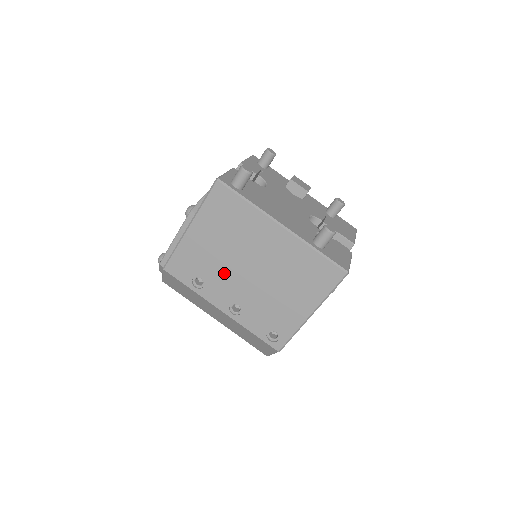
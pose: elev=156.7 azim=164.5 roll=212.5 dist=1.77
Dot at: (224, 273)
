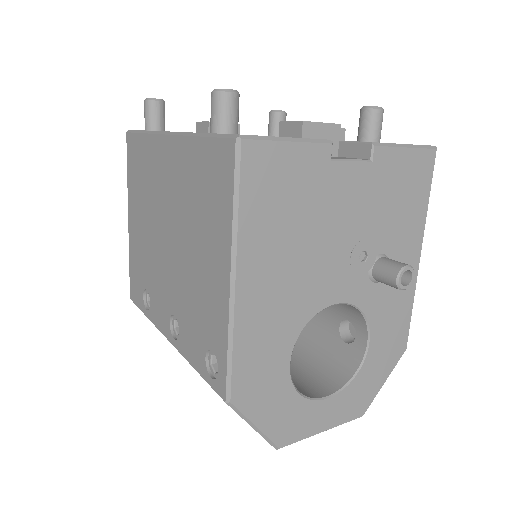
Dot at: (155, 266)
